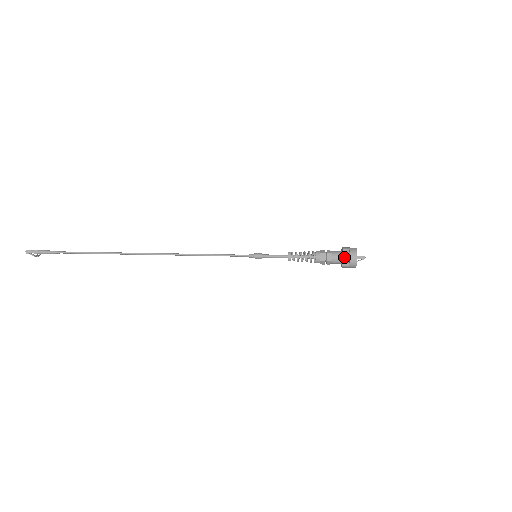
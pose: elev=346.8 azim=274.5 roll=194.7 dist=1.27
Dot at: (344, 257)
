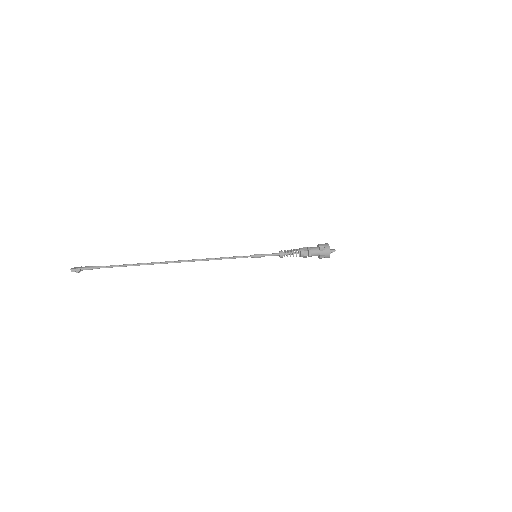
Dot at: (321, 253)
